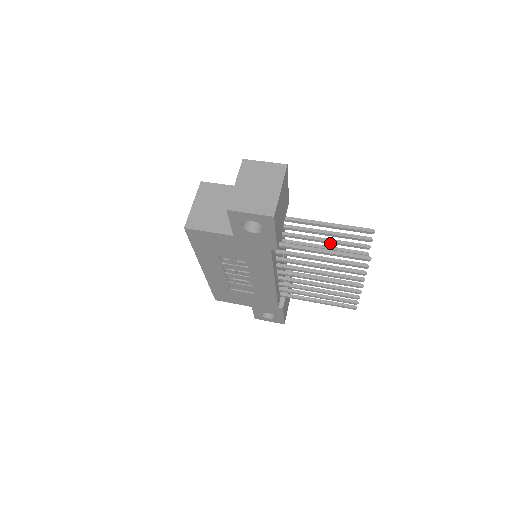
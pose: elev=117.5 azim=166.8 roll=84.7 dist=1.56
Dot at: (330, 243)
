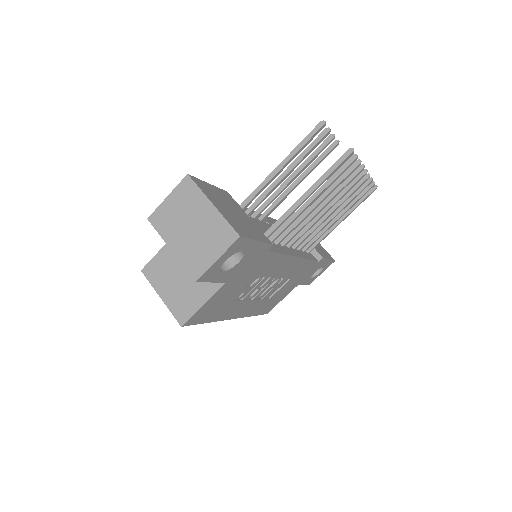
Dot at: (299, 174)
